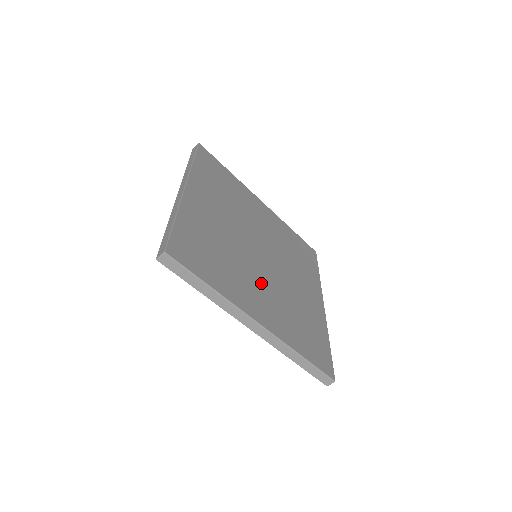
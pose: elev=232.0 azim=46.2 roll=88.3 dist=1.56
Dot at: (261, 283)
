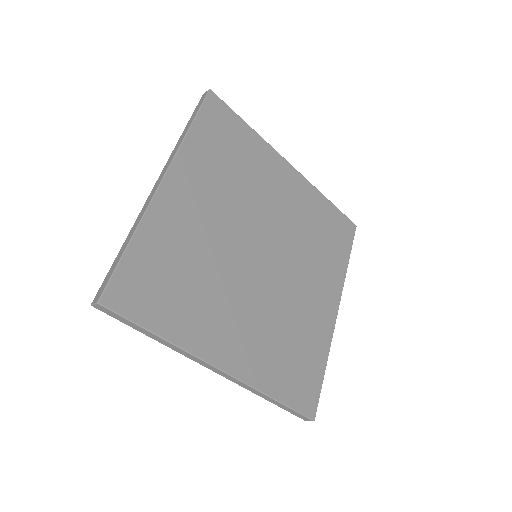
Dot at: (245, 306)
